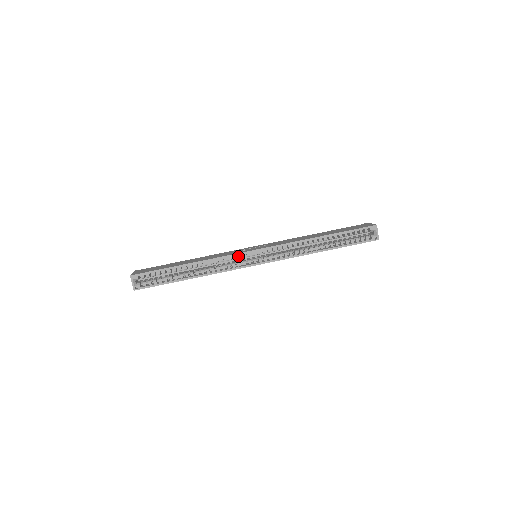
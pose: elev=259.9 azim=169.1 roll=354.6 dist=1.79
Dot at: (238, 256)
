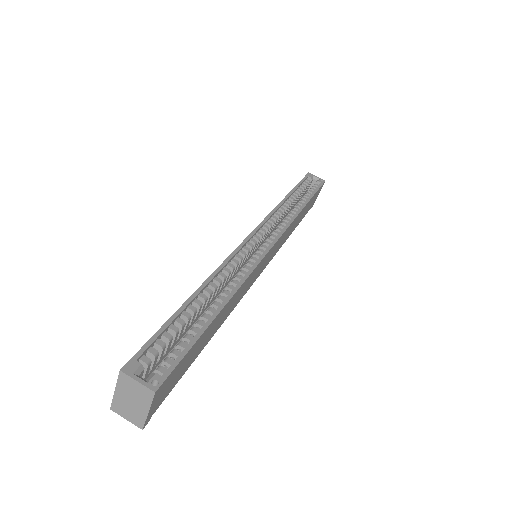
Dot at: (242, 251)
